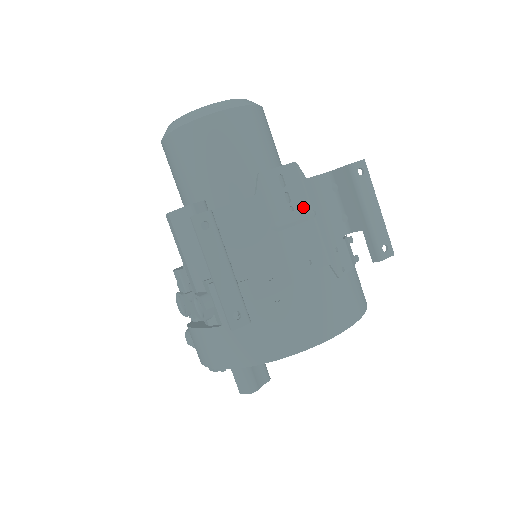
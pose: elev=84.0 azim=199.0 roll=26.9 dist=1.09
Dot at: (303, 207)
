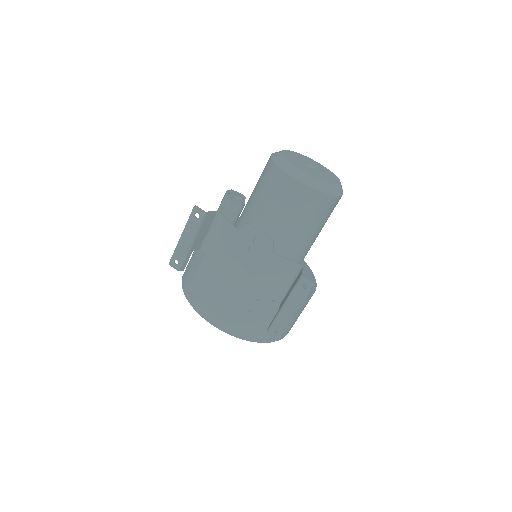
Dot at: (254, 262)
